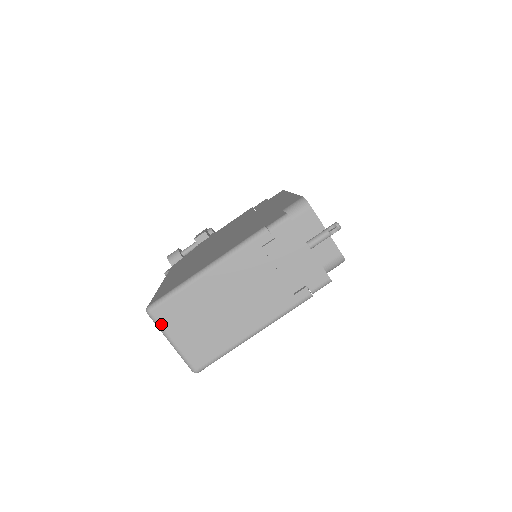
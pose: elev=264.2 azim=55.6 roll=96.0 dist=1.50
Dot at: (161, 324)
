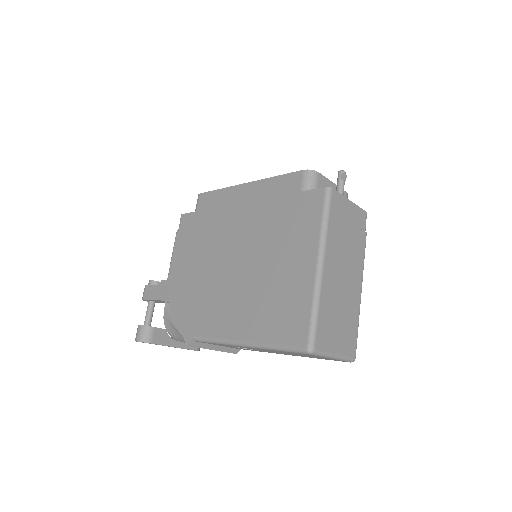
Dot at: (324, 350)
